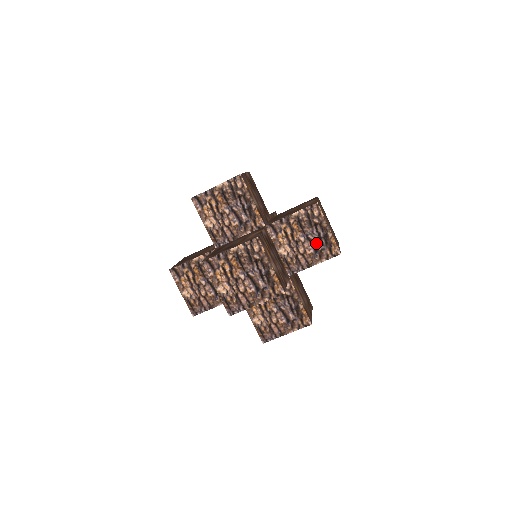
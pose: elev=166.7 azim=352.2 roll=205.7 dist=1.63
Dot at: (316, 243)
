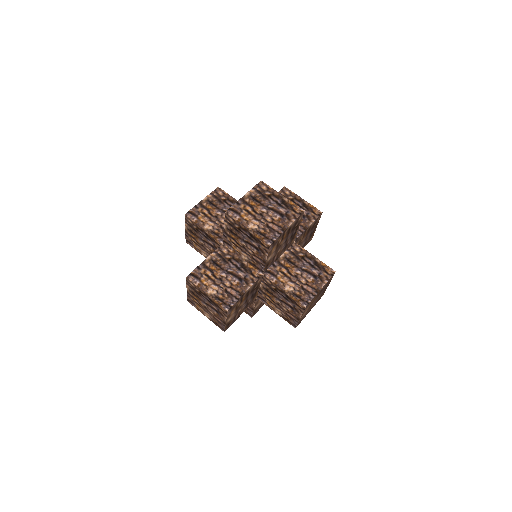
Dot at: occluded
